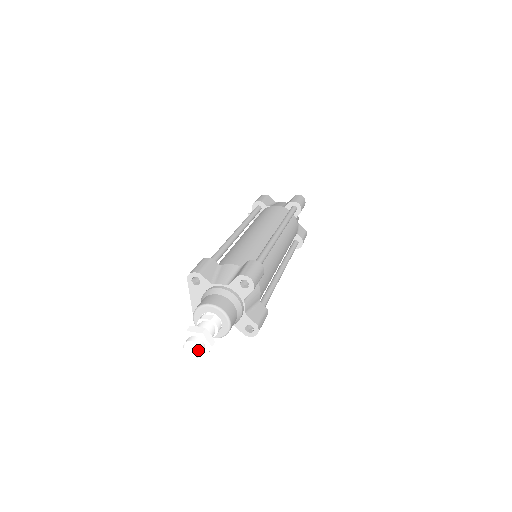
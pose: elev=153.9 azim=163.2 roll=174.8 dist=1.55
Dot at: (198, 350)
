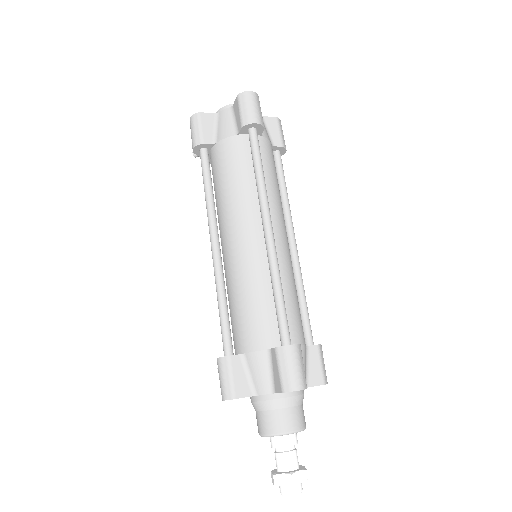
Dot at: (299, 494)
